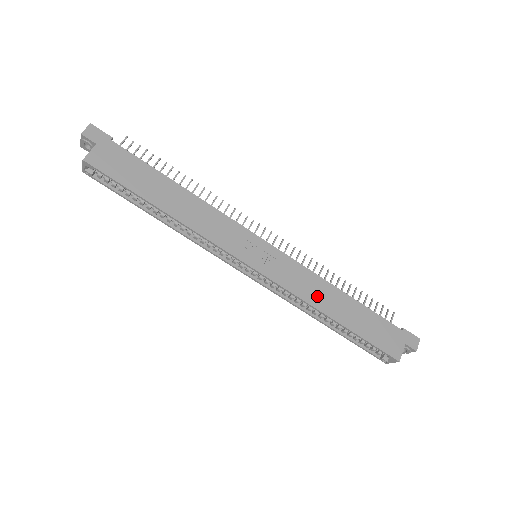
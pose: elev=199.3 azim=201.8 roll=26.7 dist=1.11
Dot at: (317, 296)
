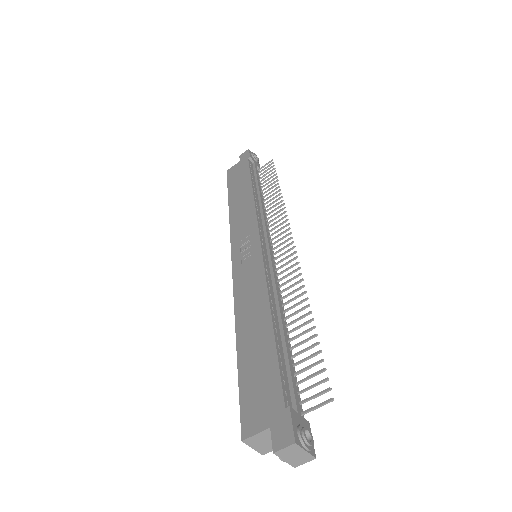
Dot at: (247, 305)
